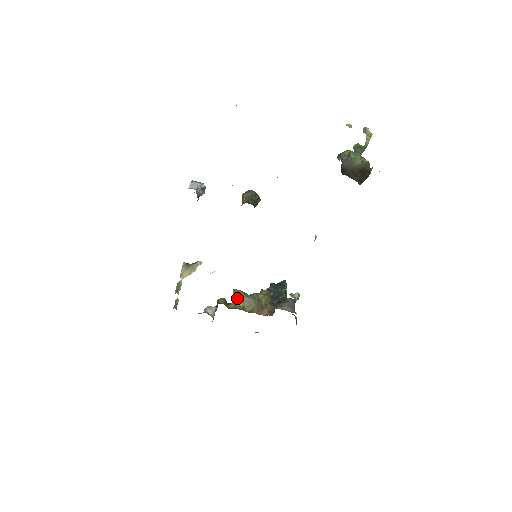
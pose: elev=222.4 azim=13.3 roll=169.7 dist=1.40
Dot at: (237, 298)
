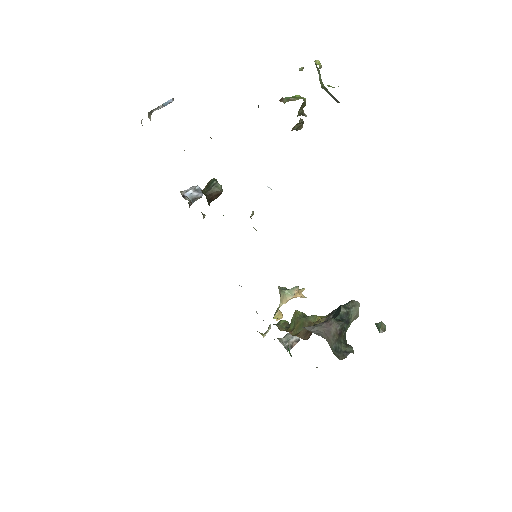
Dot at: (292, 319)
